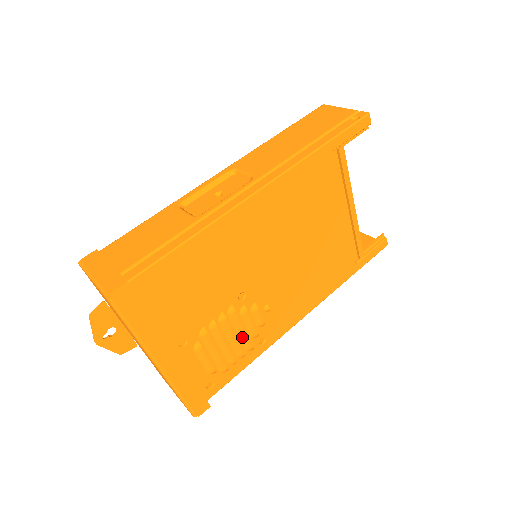
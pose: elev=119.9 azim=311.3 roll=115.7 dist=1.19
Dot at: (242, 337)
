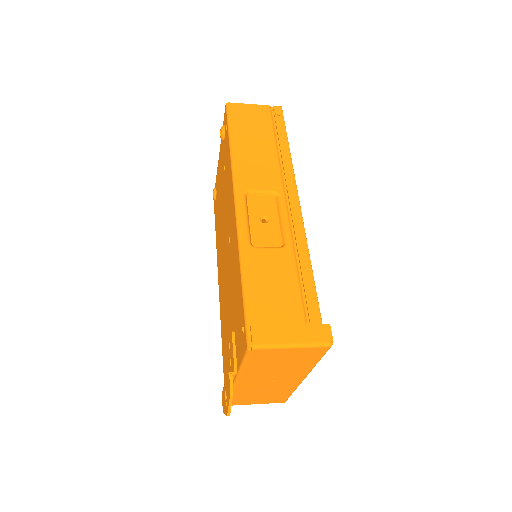
Dot at: occluded
